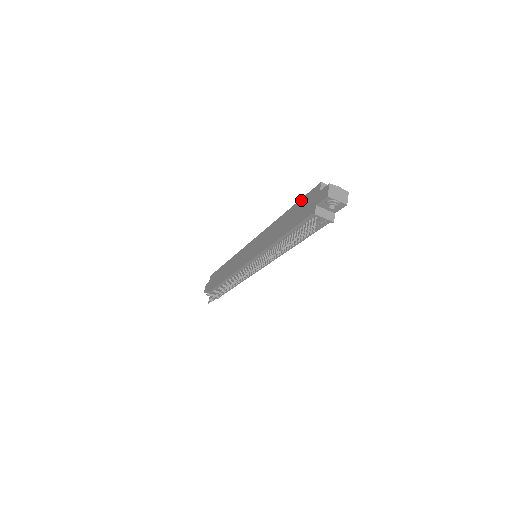
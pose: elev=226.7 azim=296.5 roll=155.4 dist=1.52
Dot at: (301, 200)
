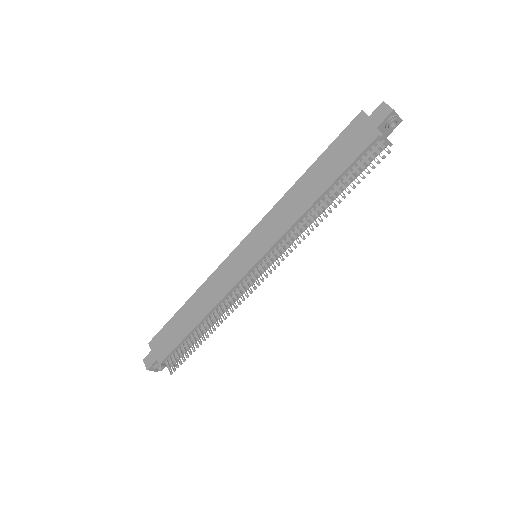
Dot at: (333, 144)
